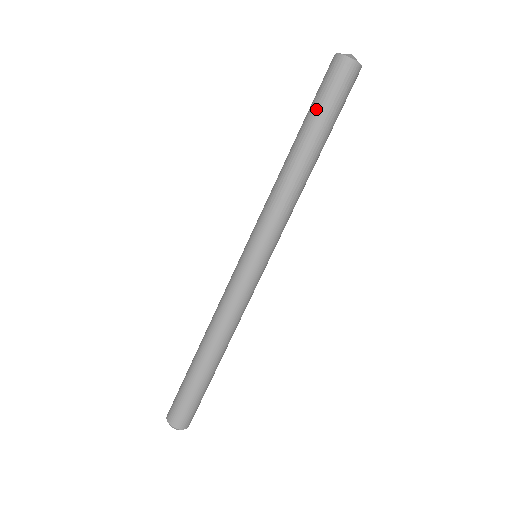
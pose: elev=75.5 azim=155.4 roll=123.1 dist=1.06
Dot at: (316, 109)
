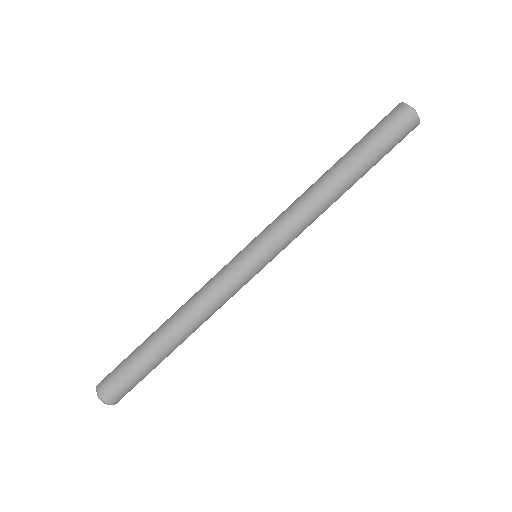
Dot at: (369, 143)
